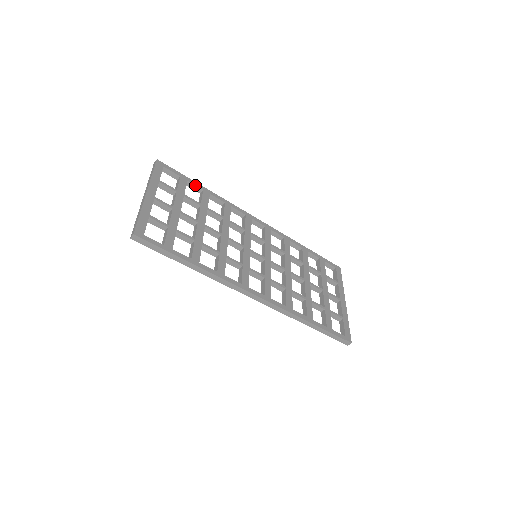
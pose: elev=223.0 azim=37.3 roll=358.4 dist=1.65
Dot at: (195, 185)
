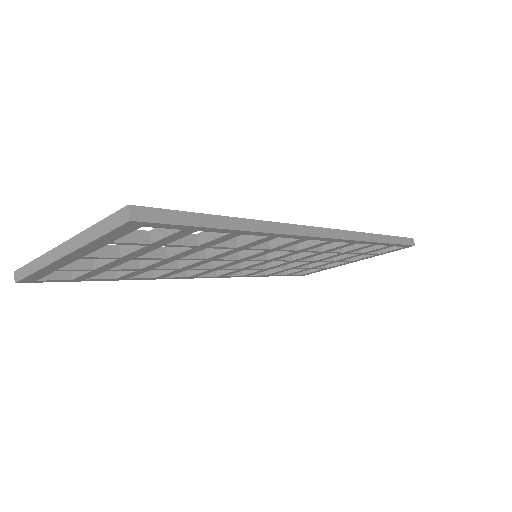
Dot at: occluded
